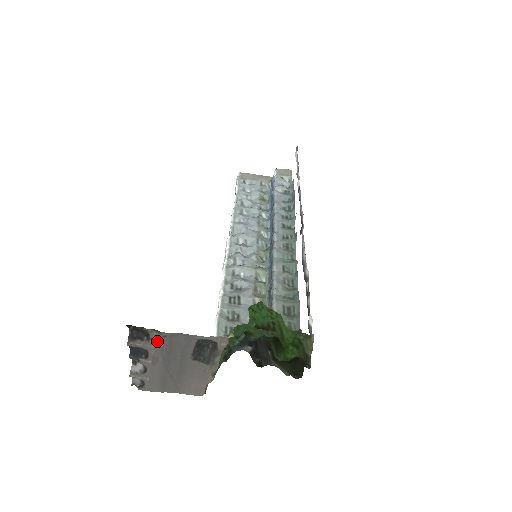
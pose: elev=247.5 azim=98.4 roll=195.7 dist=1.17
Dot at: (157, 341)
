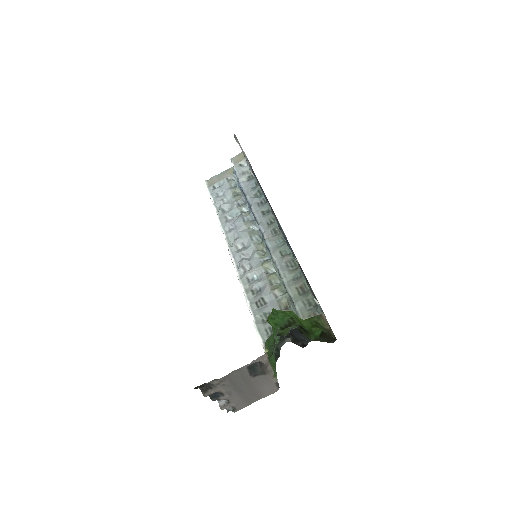
Dot at: (221, 384)
